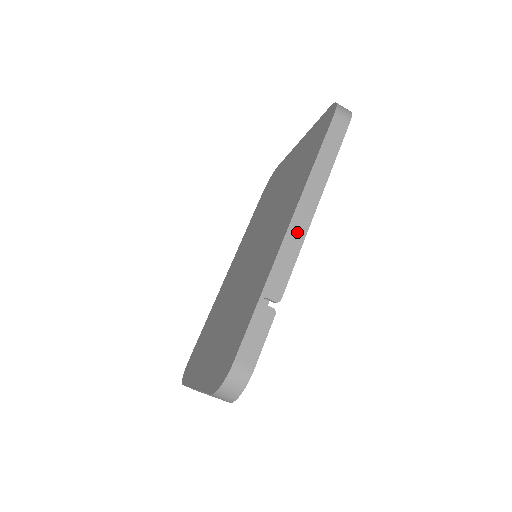
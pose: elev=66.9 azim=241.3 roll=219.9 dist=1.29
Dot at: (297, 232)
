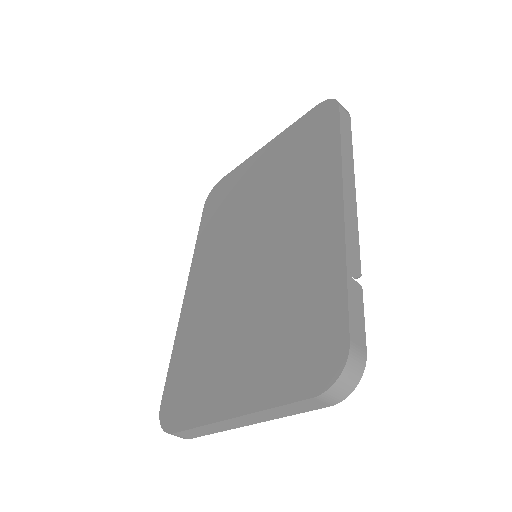
Dot at: (350, 207)
